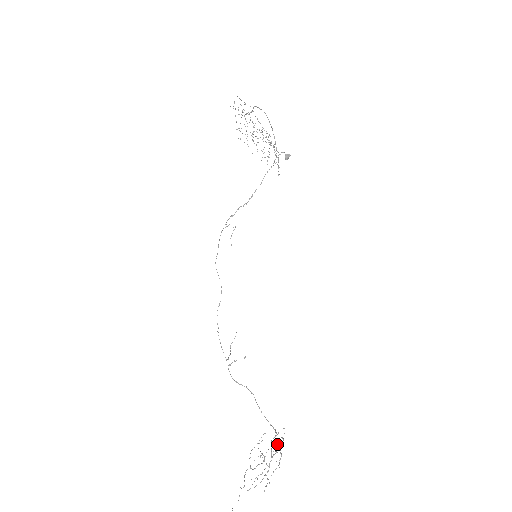
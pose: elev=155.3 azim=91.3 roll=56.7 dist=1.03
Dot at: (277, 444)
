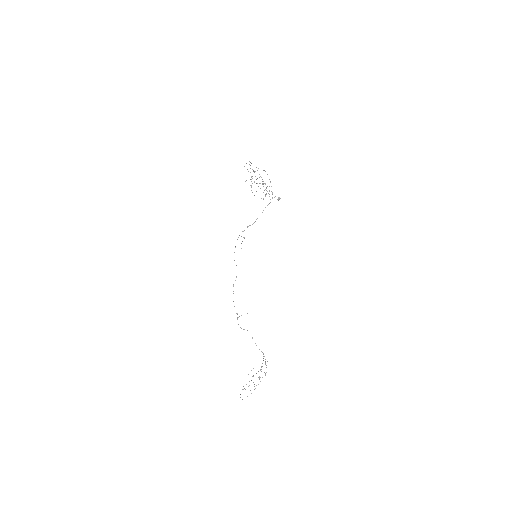
Dot at: (265, 362)
